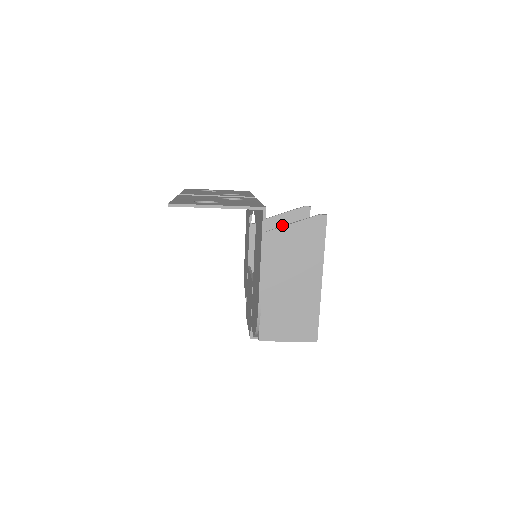
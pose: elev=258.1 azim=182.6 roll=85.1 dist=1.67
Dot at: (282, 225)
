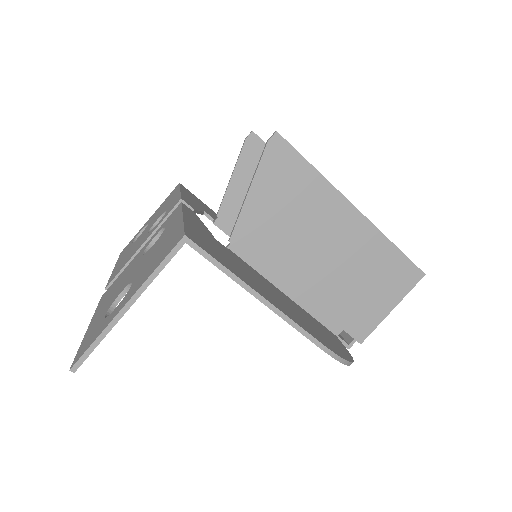
Dot at: (246, 185)
